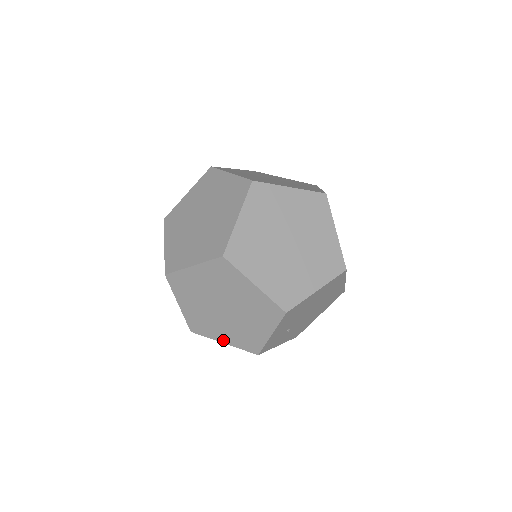
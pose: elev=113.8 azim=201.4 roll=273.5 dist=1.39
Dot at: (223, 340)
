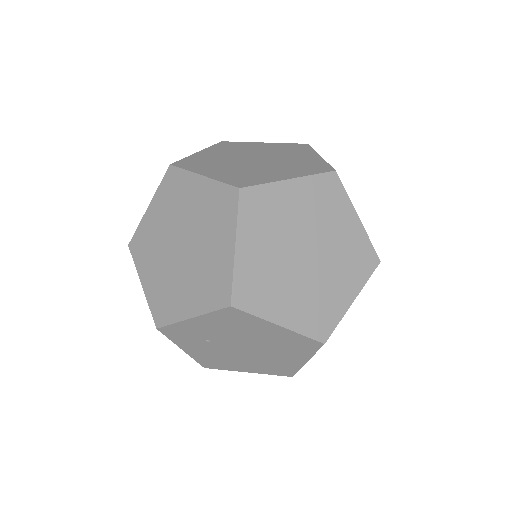
Dot at: (145, 281)
